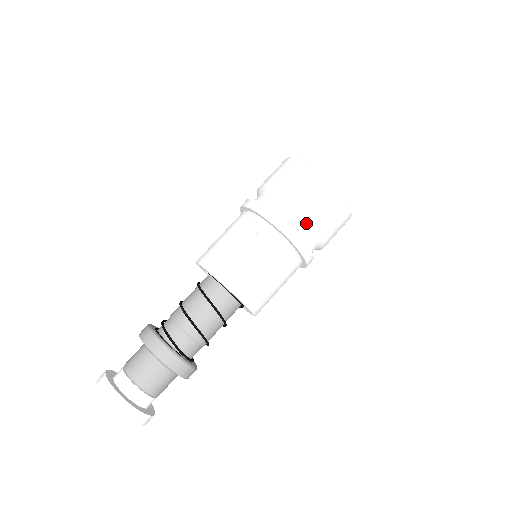
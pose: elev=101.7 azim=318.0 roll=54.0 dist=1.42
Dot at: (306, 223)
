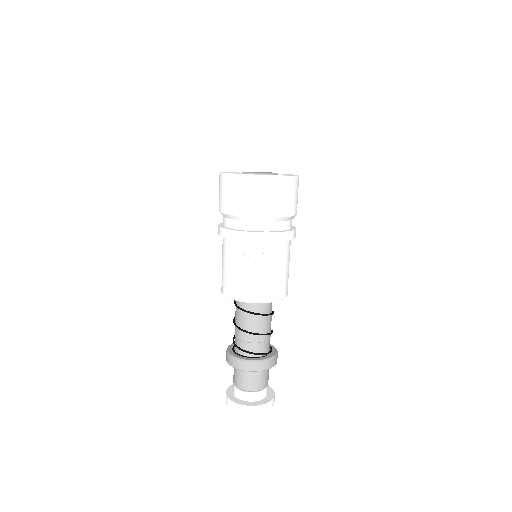
Dot at: (285, 219)
